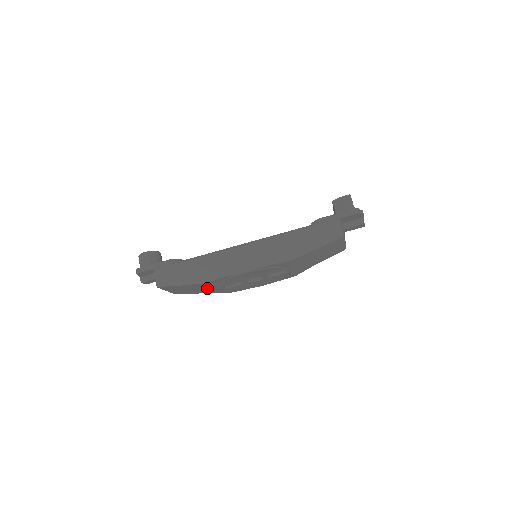
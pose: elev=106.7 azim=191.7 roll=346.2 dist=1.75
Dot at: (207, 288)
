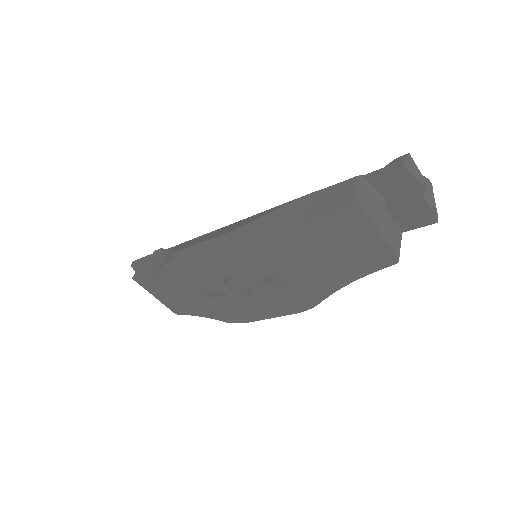
Dot at: (186, 293)
